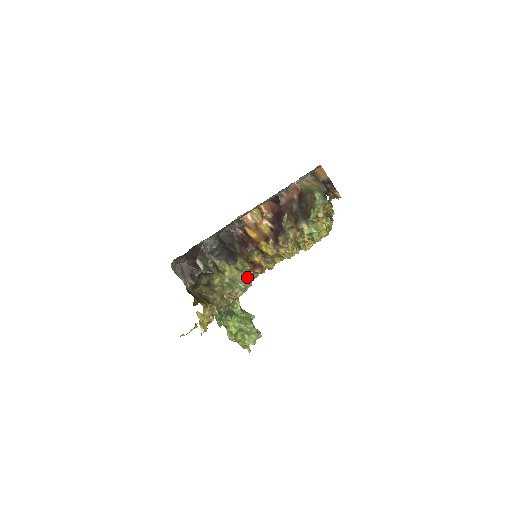
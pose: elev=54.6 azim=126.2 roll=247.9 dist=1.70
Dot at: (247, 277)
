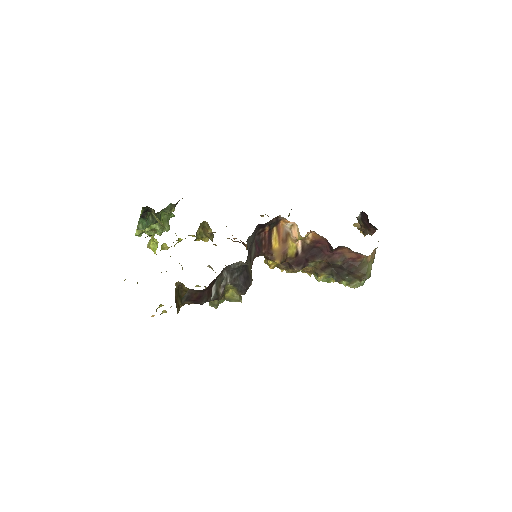
Dot at: occluded
